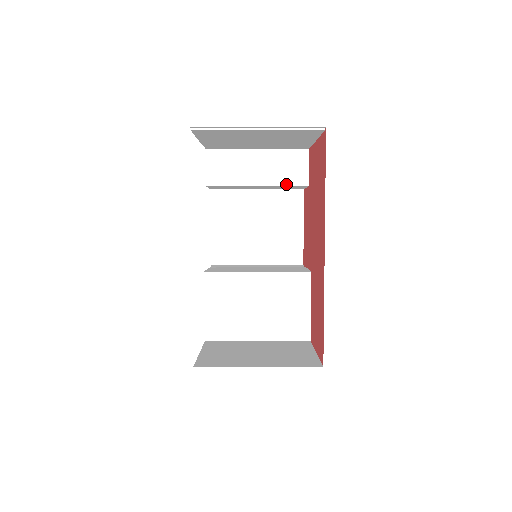
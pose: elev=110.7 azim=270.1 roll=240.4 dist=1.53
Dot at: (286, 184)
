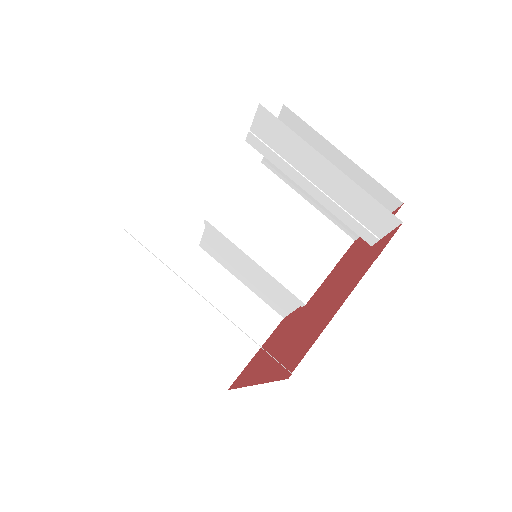
Dot at: (344, 221)
